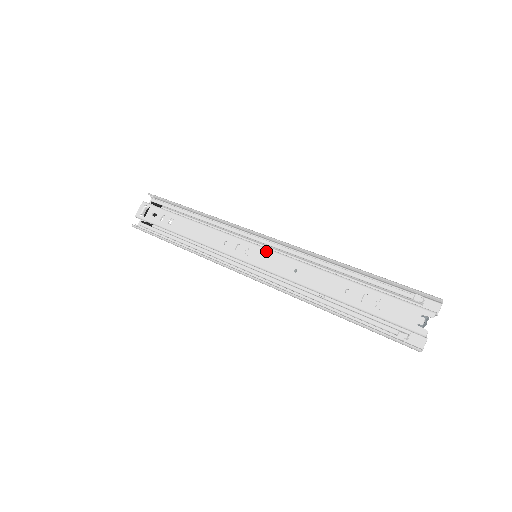
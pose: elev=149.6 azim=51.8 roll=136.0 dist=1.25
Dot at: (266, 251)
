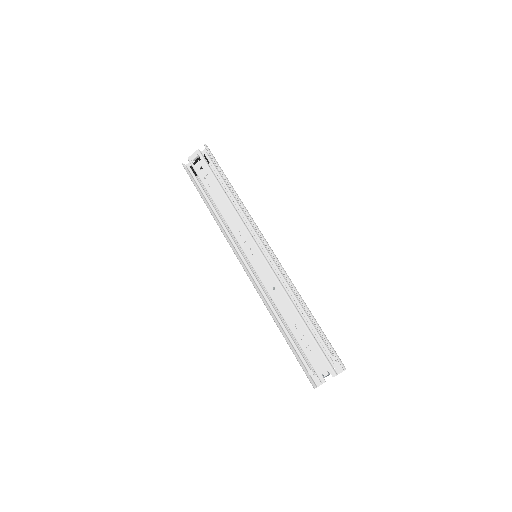
Dot at: (263, 260)
